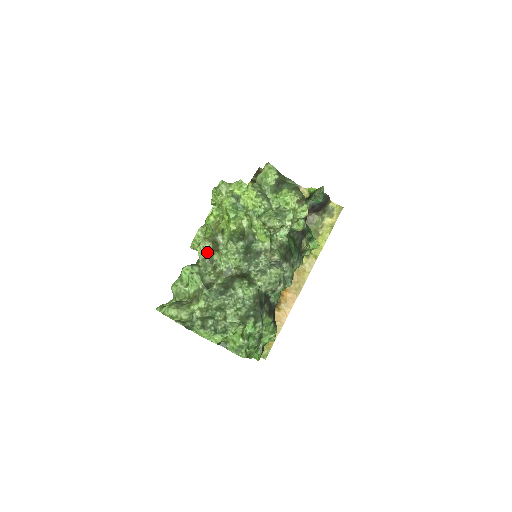
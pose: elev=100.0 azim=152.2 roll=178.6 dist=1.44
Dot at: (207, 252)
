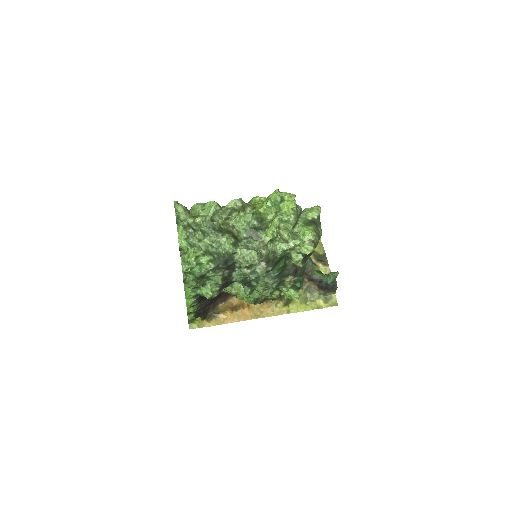
Dot at: (234, 207)
